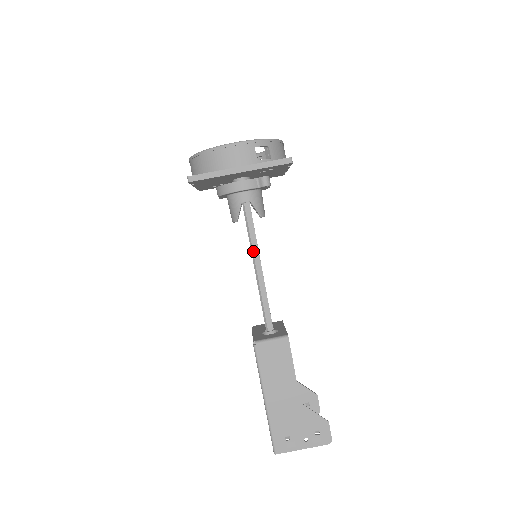
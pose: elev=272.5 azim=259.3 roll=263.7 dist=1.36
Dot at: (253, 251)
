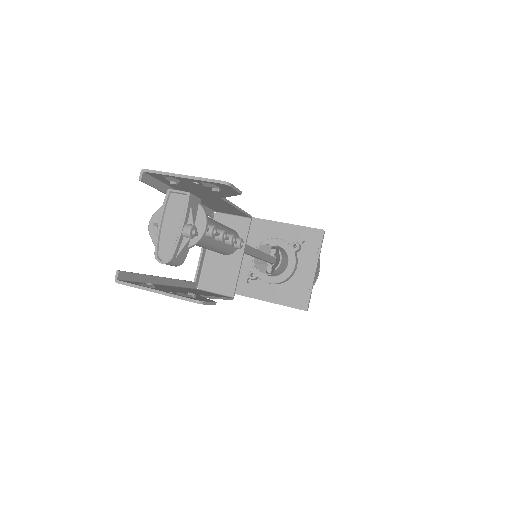
Dot at: occluded
